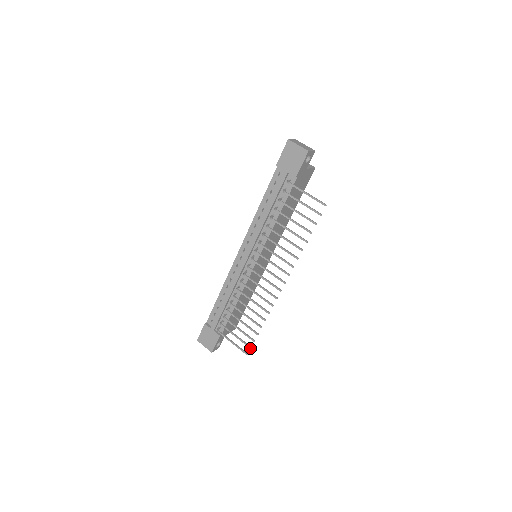
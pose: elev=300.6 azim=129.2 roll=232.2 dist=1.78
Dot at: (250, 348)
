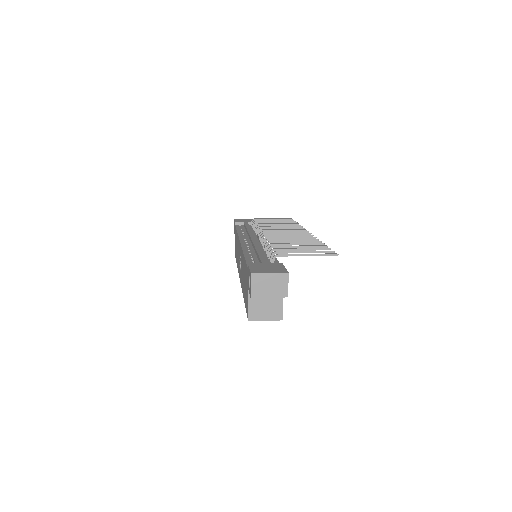
Dot at: (333, 251)
